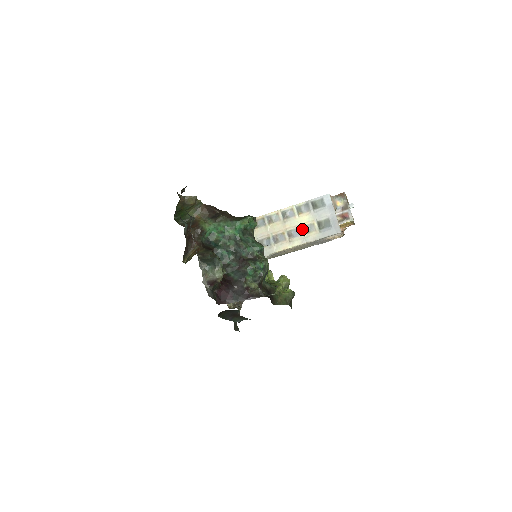
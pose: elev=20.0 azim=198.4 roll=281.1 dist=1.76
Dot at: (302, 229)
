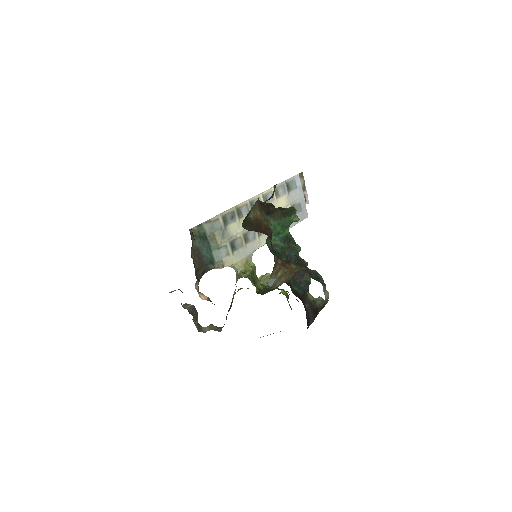
Dot at: occluded
